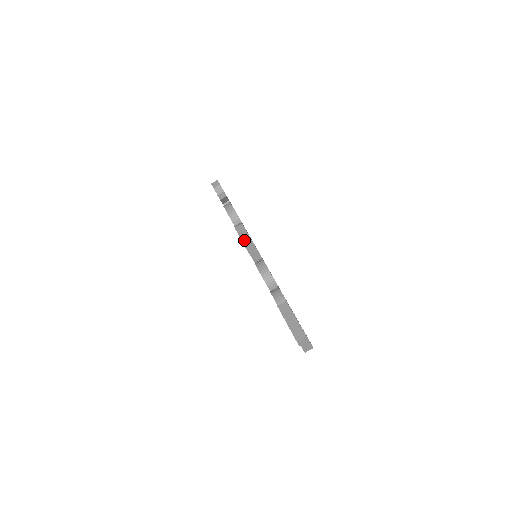
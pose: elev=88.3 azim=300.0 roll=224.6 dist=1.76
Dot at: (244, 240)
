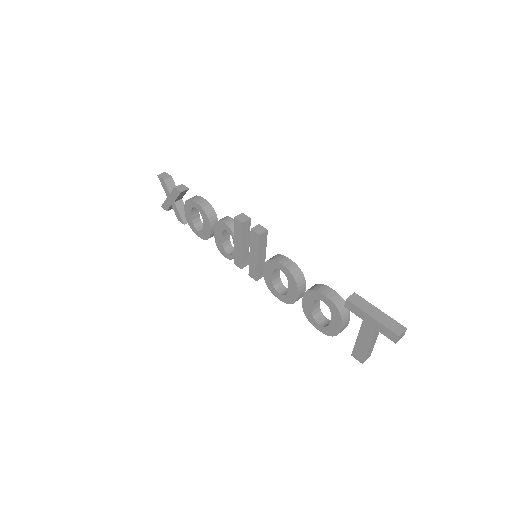
Dot at: (256, 229)
